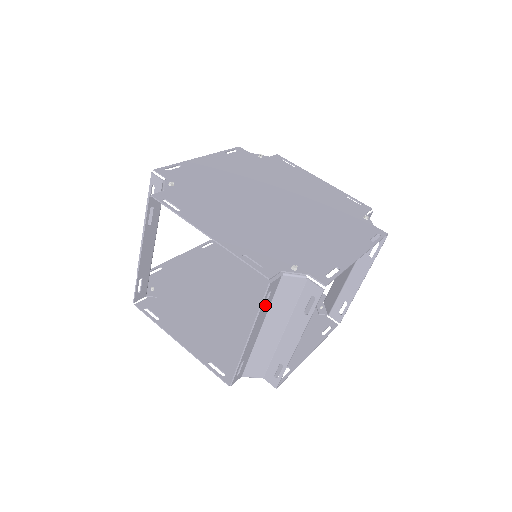
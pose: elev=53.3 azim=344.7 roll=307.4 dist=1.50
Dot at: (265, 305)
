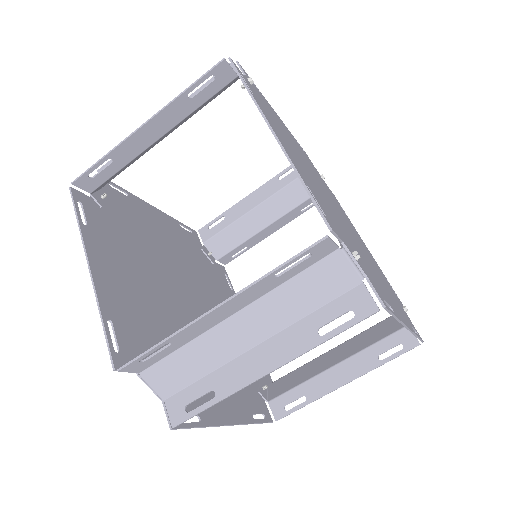
Dot at: (283, 272)
